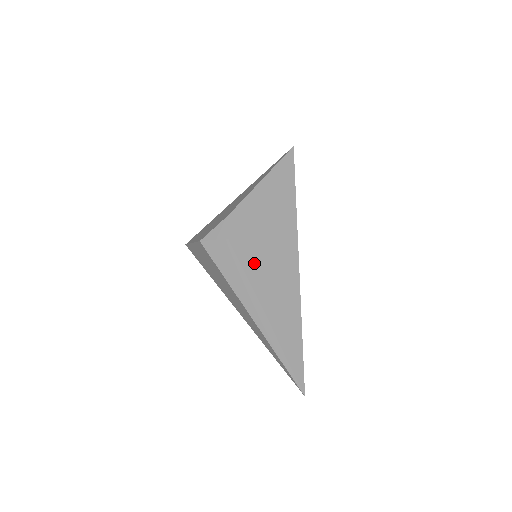
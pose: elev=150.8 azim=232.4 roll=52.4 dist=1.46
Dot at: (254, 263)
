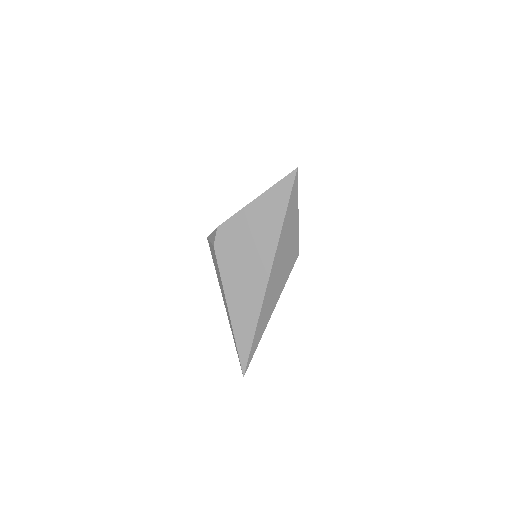
Dot at: (229, 269)
